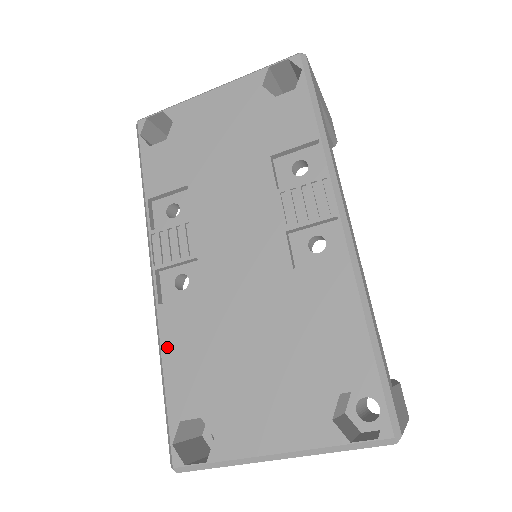
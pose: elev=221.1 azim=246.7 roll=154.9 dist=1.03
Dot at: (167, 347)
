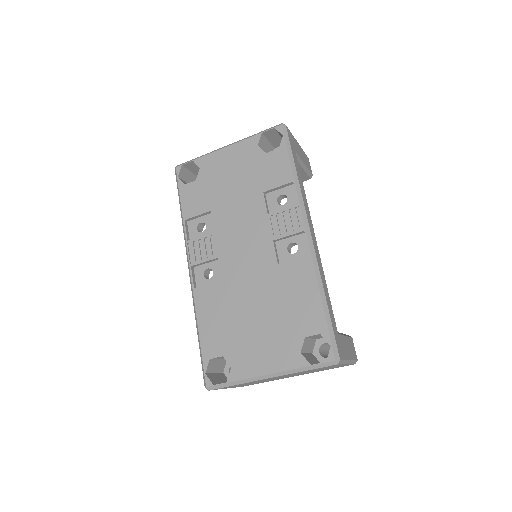
Dot at: (200, 314)
